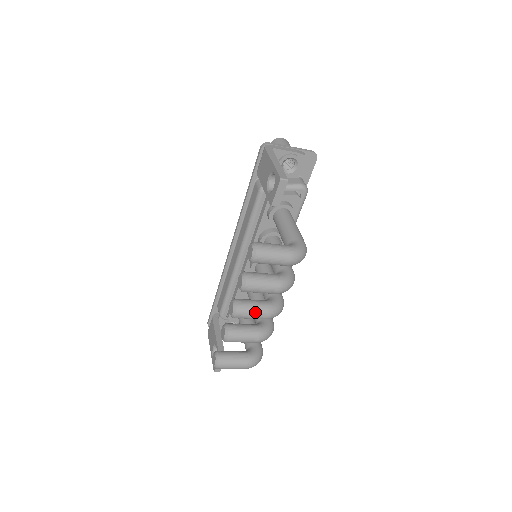
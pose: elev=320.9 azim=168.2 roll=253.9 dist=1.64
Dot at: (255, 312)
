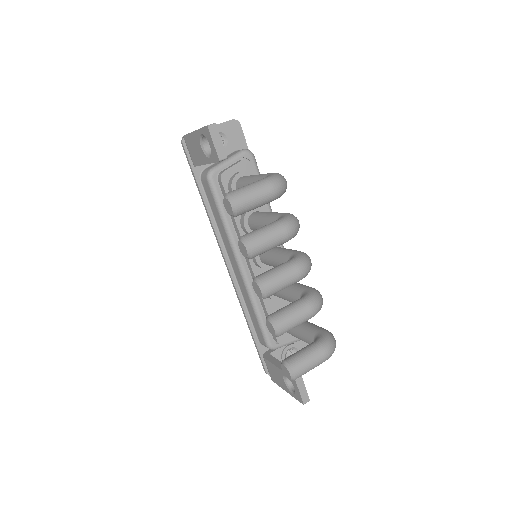
Dot at: (283, 275)
